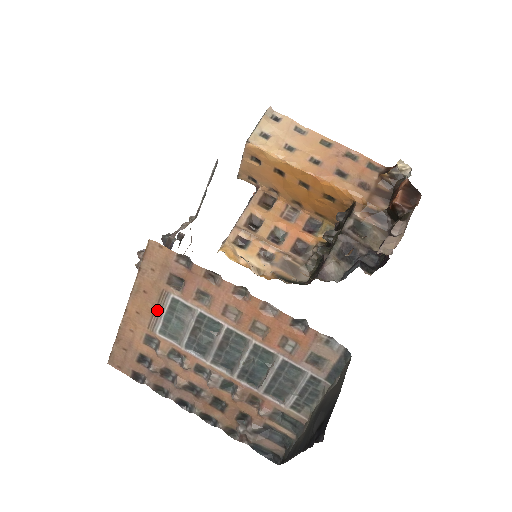
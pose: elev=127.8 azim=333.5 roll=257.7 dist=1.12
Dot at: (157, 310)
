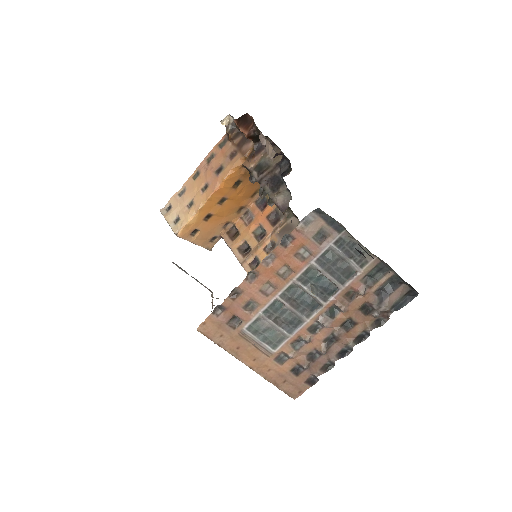
Dot at: (254, 344)
